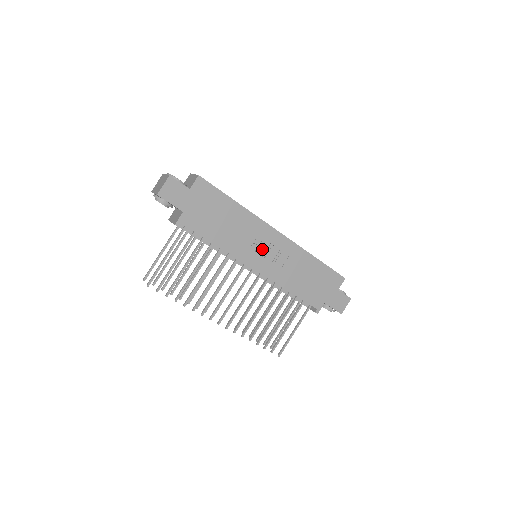
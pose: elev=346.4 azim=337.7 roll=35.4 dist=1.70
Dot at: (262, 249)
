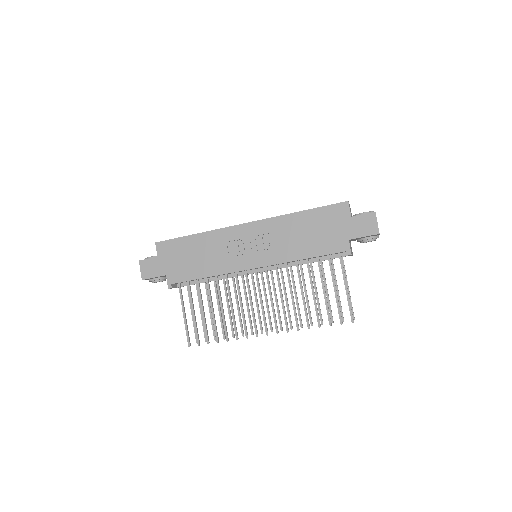
Dot at: (245, 248)
